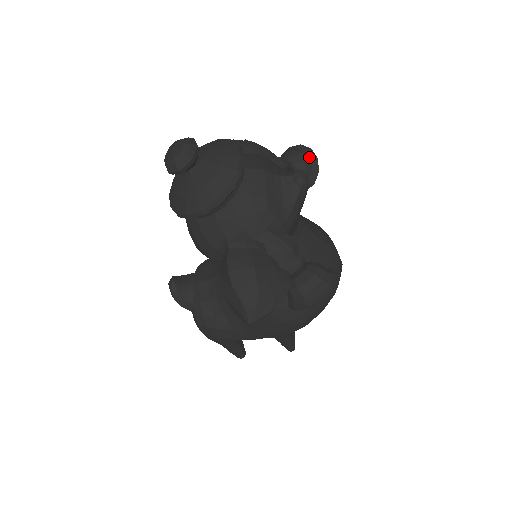
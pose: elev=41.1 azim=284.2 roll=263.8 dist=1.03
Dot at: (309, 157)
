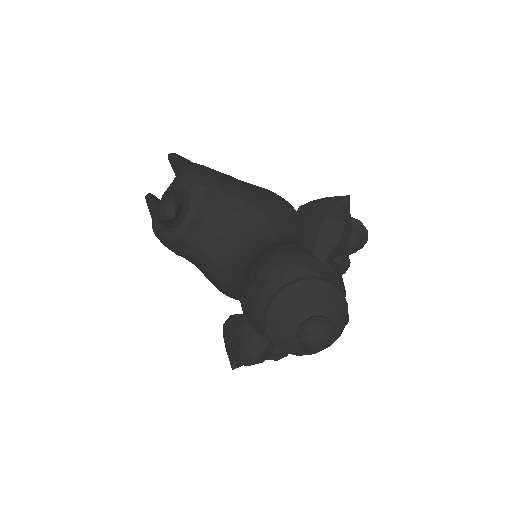
Dot at: (360, 247)
